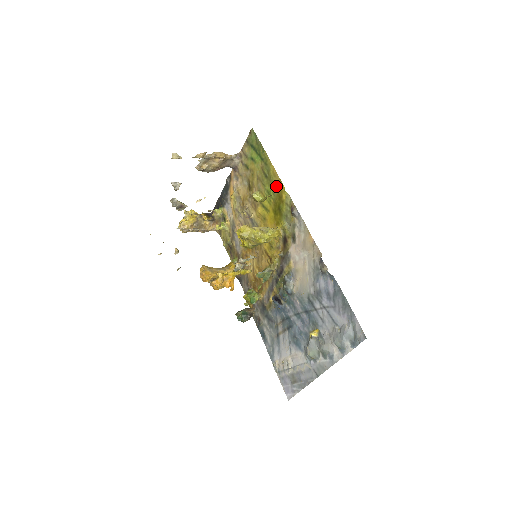
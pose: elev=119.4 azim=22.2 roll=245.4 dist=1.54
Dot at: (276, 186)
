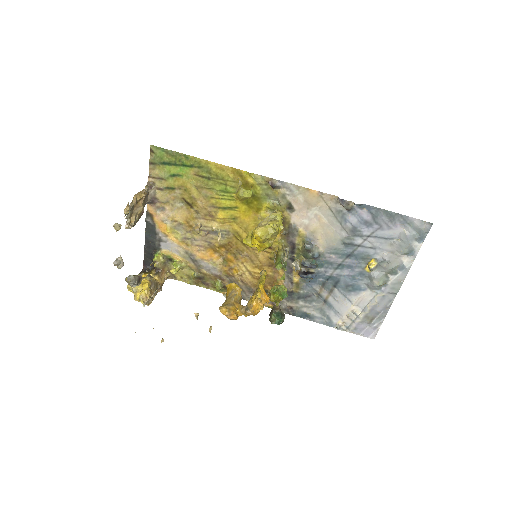
Dot at: (232, 178)
